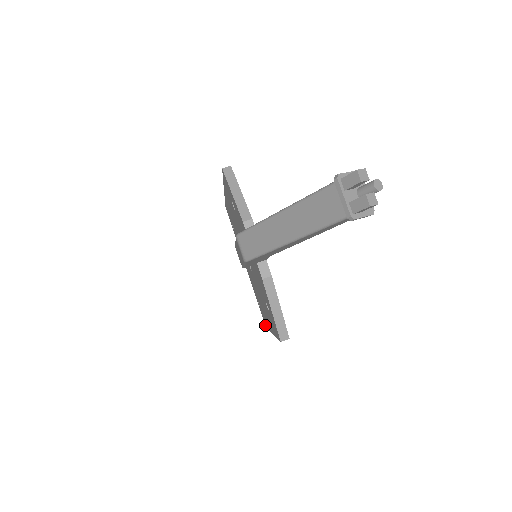
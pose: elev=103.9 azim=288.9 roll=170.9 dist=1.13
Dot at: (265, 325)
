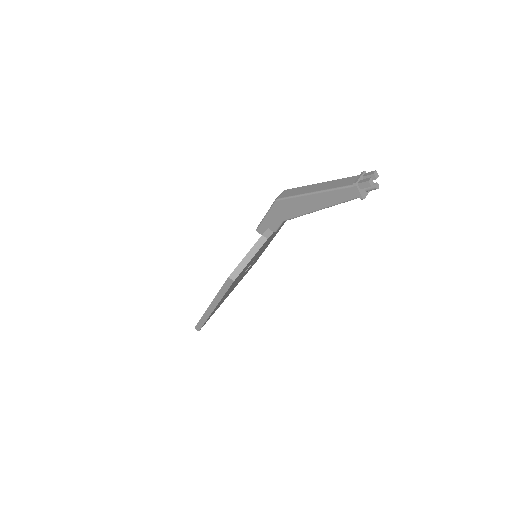
Dot at: occluded
